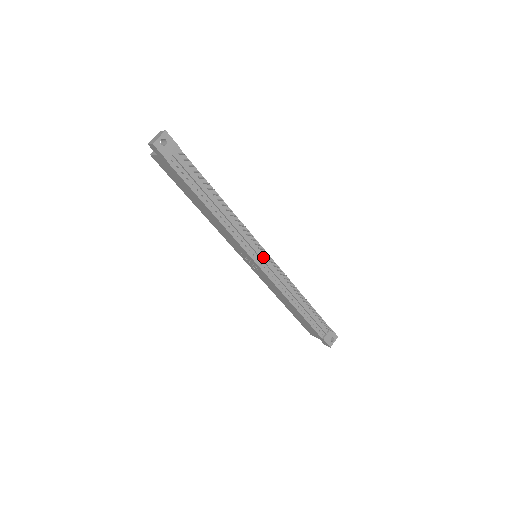
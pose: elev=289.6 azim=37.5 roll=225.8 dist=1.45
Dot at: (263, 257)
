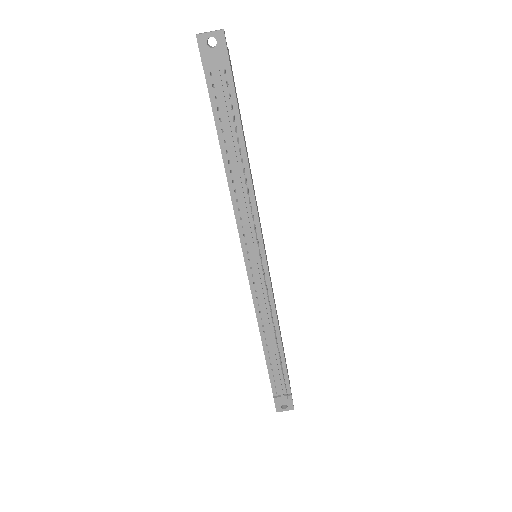
Dot at: (257, 263)
